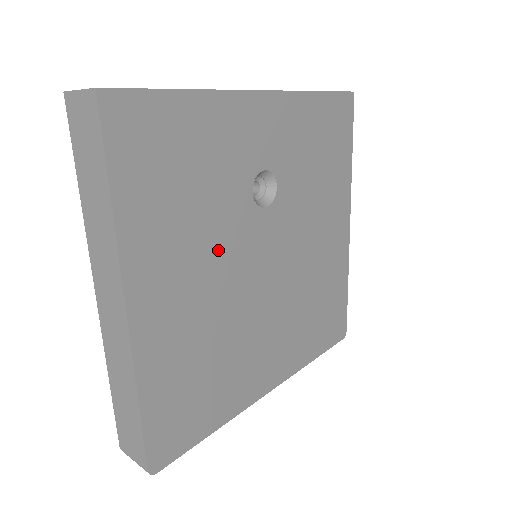
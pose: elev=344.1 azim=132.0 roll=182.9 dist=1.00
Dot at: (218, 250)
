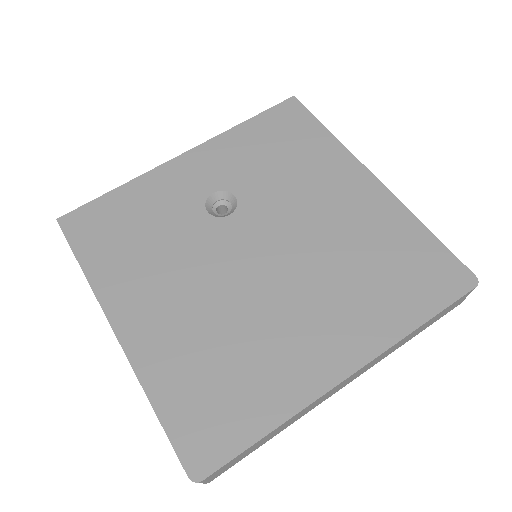
Dot at: (189, 263)
